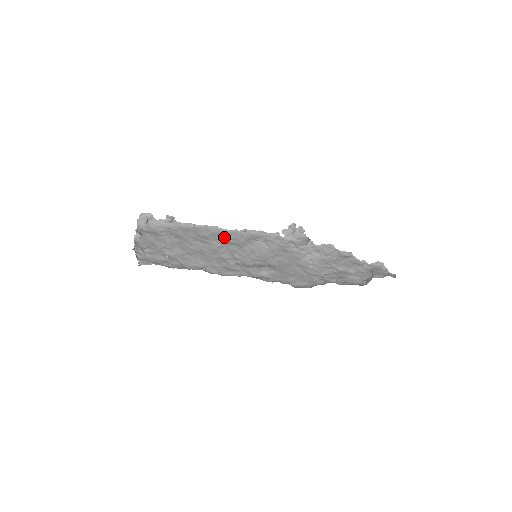
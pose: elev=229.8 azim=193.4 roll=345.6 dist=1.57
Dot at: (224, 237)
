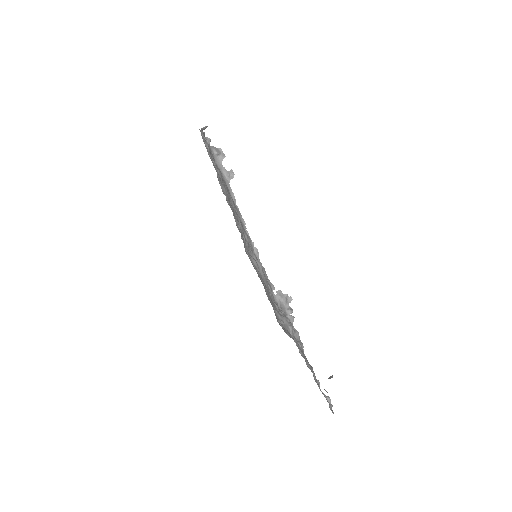
Dot at: occluded
